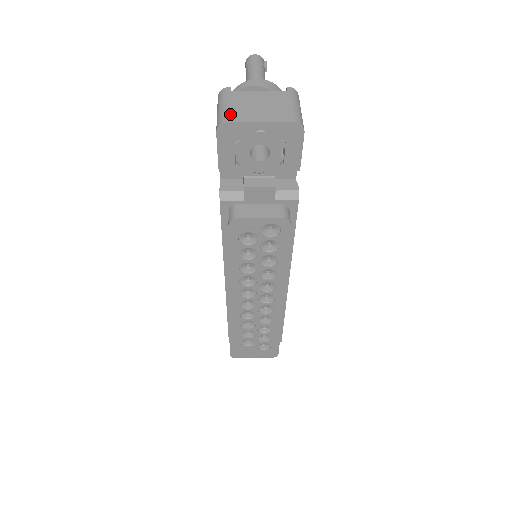
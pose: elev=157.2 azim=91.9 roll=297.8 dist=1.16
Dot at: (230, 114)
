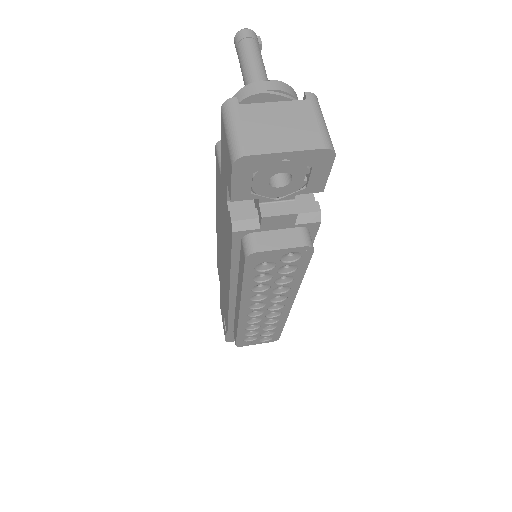
Dot at: (247, 142)
